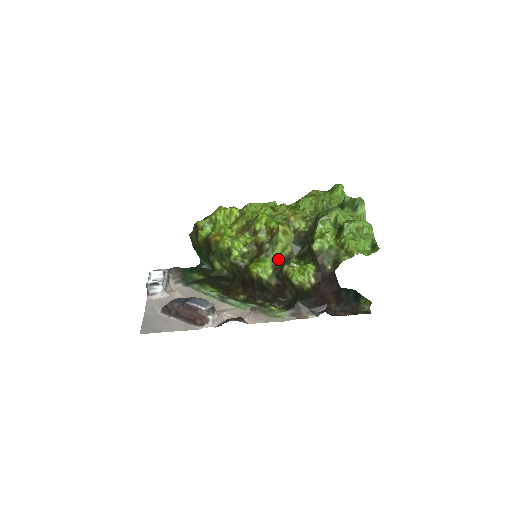
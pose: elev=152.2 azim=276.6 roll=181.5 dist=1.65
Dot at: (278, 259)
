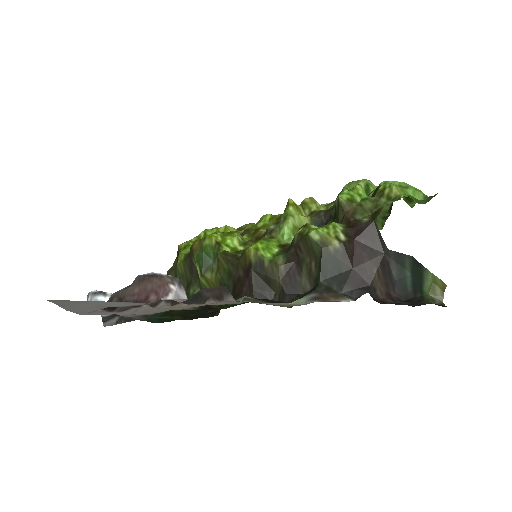
Dot at: (288, 239)
